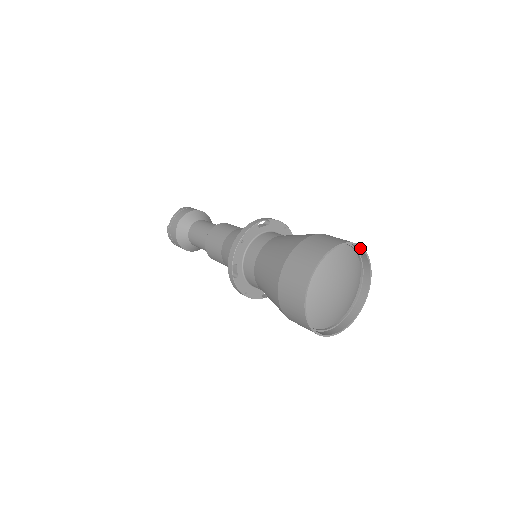
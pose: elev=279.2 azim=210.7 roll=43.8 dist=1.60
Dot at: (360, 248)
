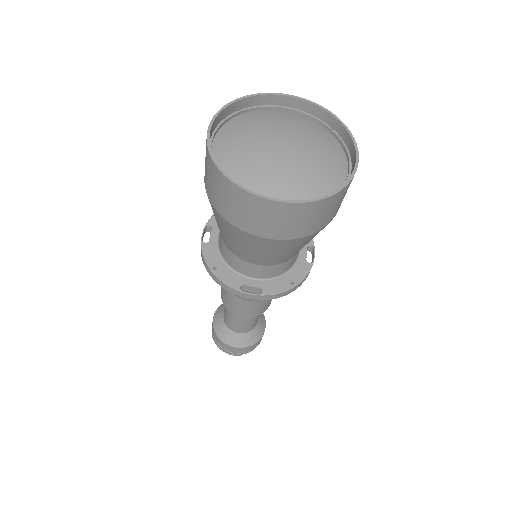
Dot at: (333, 118)
